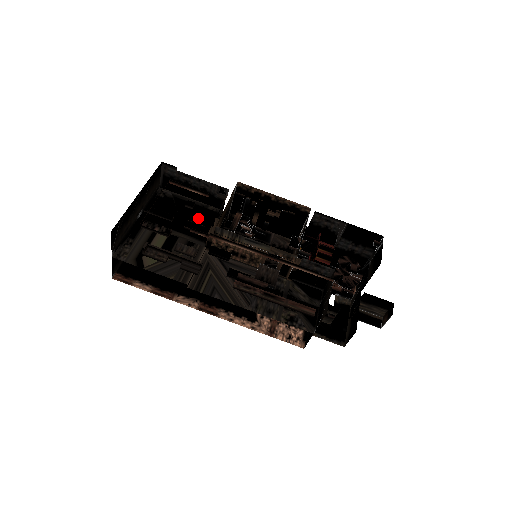
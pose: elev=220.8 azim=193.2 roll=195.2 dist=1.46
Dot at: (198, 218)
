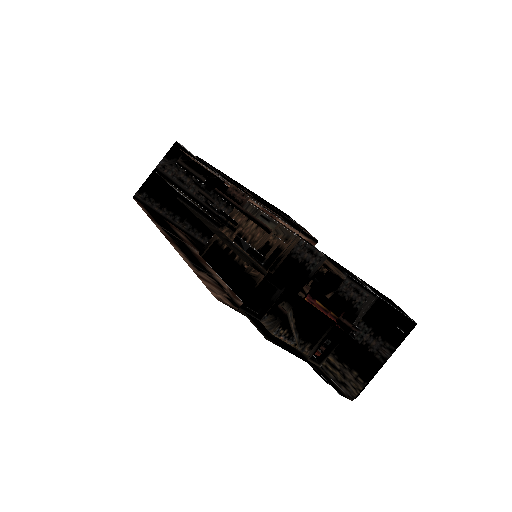
Dot at: occluded
